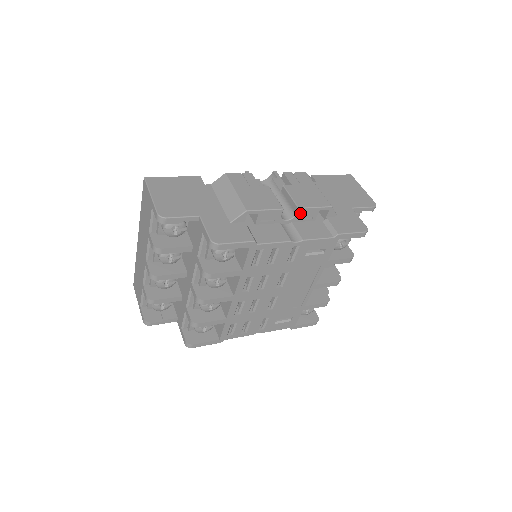
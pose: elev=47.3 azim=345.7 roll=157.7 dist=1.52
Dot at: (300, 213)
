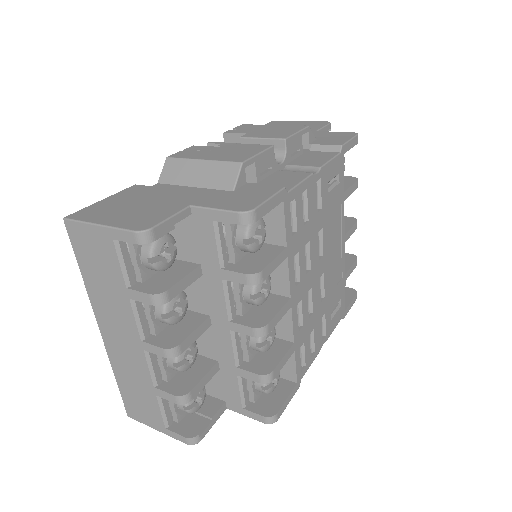
Dot at: (288, 147)
